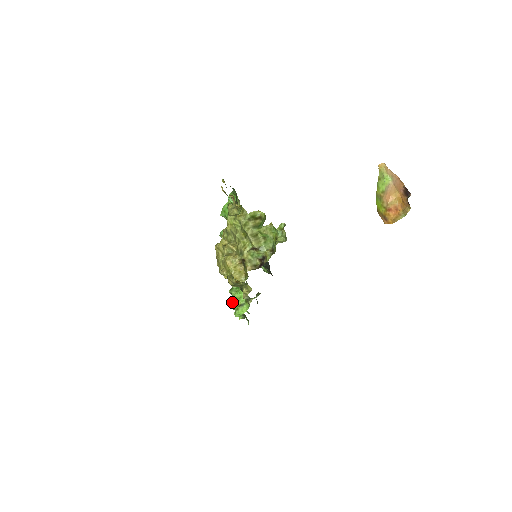
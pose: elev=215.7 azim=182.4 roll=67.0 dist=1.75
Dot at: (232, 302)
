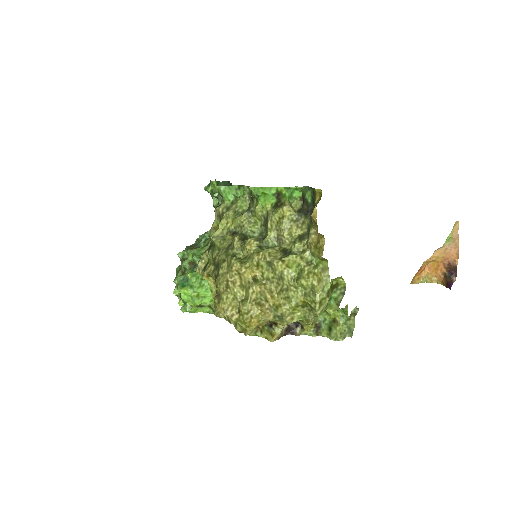
Dot at: (188, 295)
